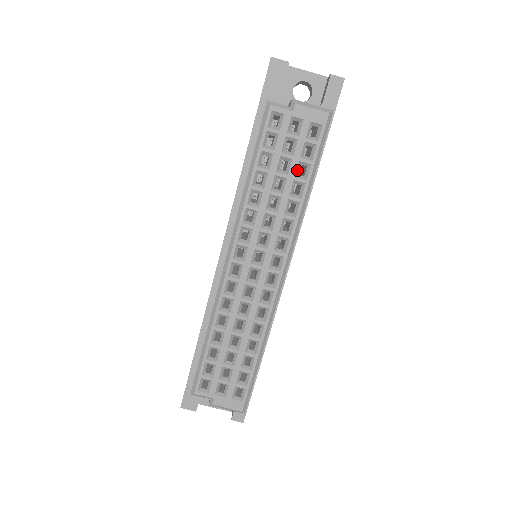
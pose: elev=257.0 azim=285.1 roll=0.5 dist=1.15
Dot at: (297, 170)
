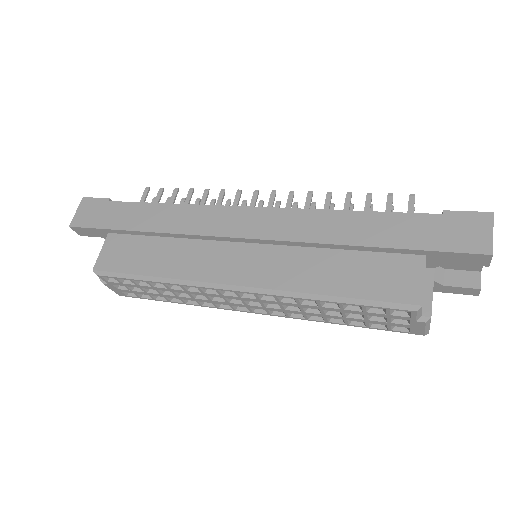
Dot at: (355, 320)
